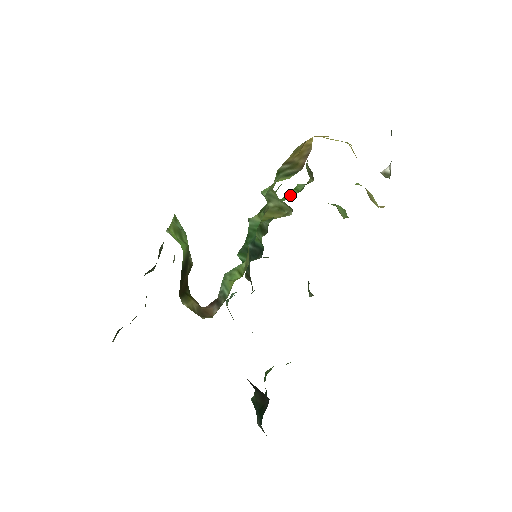
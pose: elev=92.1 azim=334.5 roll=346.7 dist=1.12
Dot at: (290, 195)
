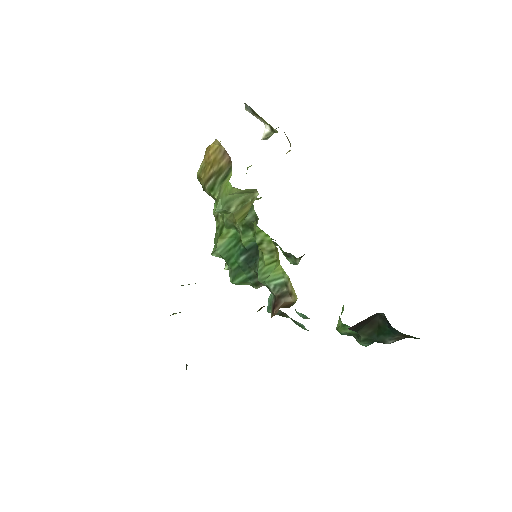
Dot at: occluded
